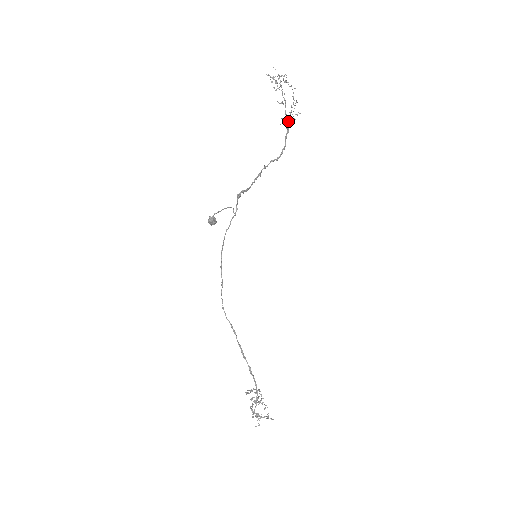
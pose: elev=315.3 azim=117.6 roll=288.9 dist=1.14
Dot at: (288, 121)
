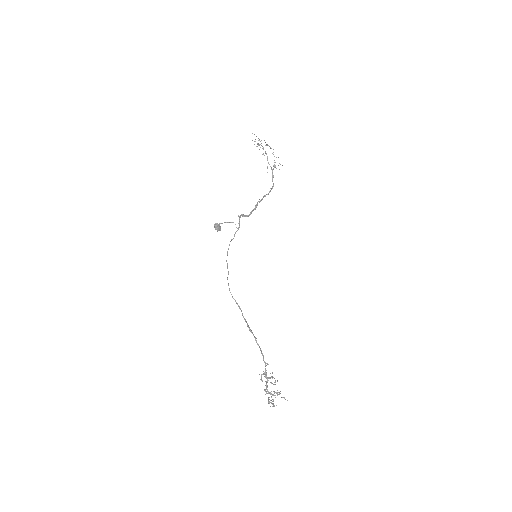
Dot at: (272, 169)
